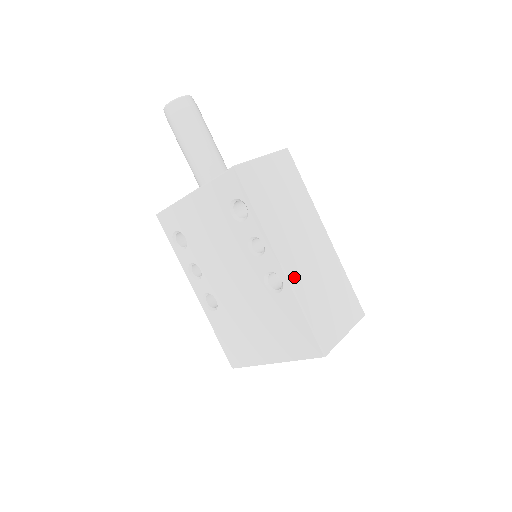
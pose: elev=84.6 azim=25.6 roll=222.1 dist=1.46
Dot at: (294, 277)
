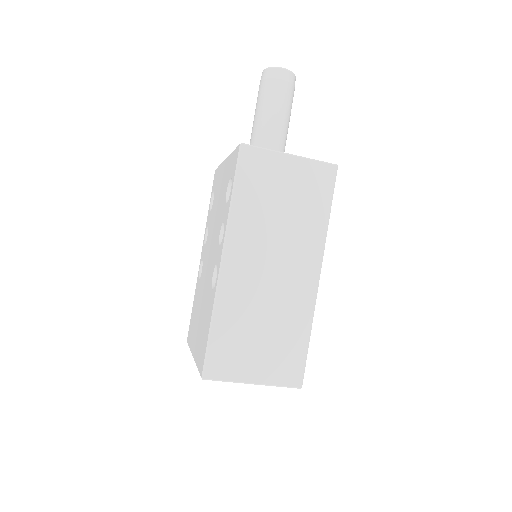
Dot at: (228, 284)
